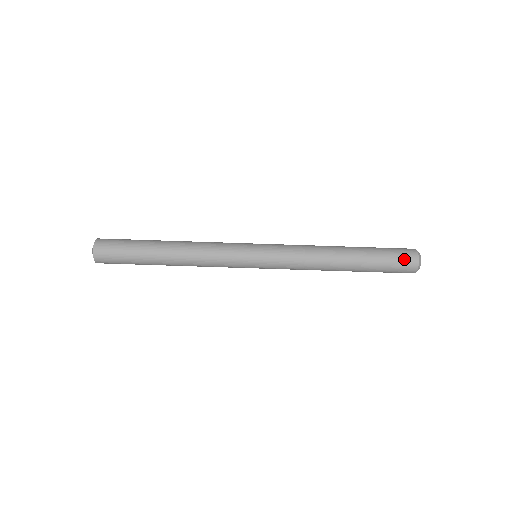
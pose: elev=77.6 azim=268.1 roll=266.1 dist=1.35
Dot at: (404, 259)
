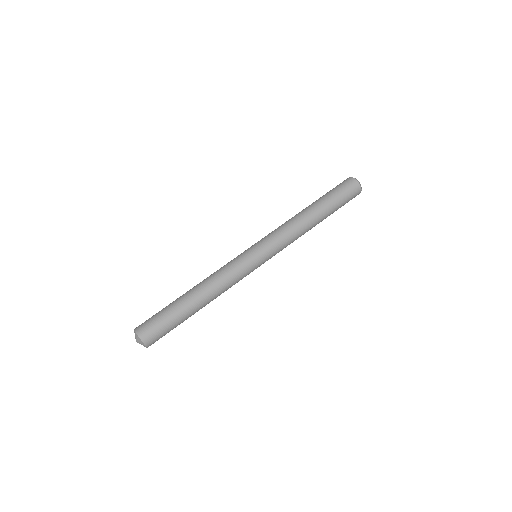
Dot at: (351, 190)
